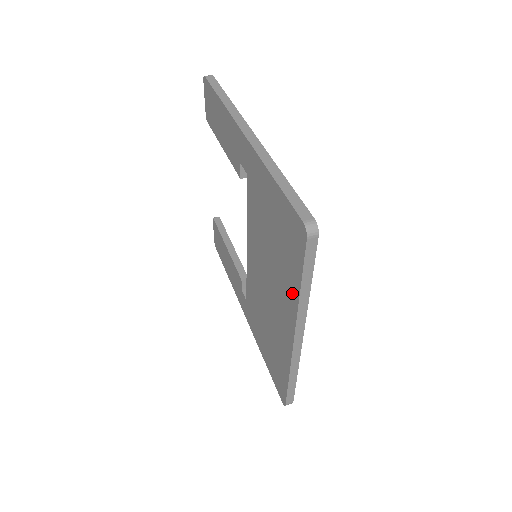
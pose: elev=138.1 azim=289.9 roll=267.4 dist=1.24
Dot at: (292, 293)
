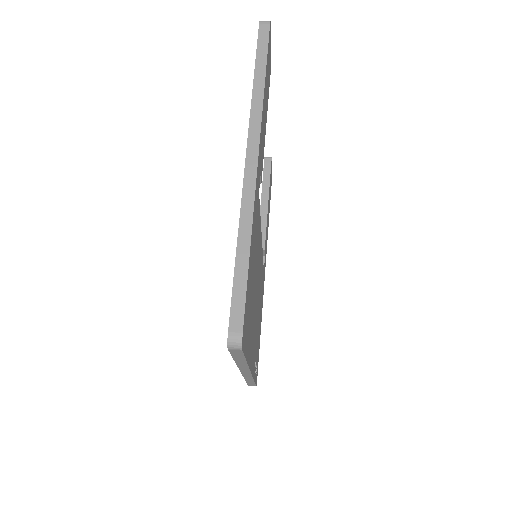
Dot at: occluded
